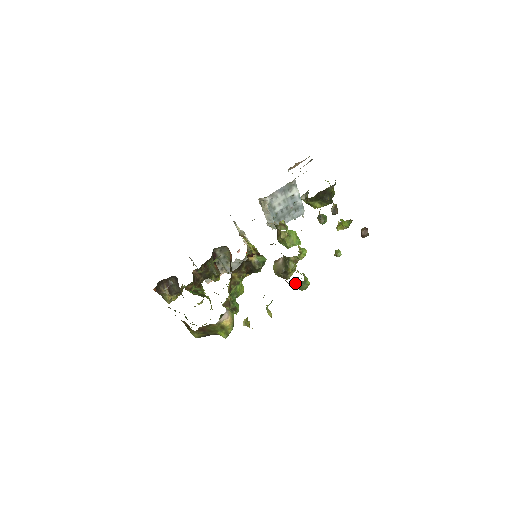
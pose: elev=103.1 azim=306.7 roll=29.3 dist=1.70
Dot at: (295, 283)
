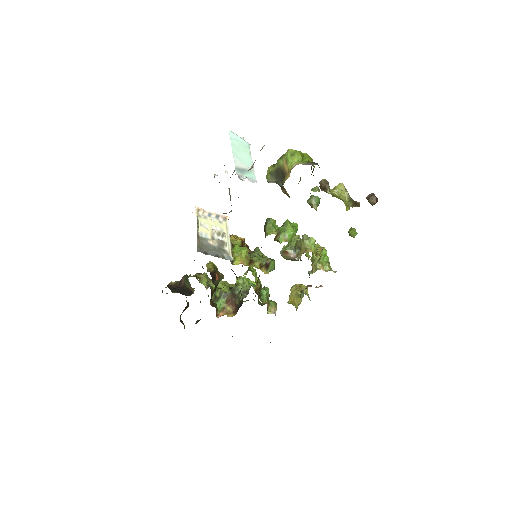
Dot at: occluded
